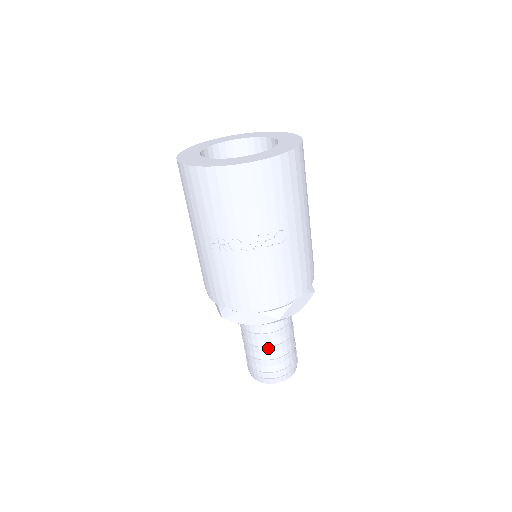
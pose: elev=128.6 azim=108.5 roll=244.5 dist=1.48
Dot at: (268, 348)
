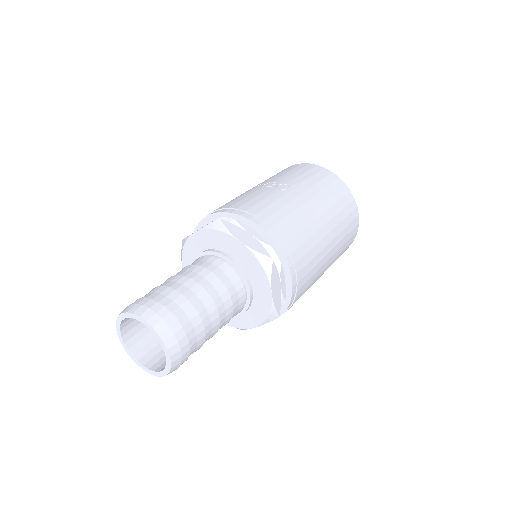
Dot at: (175, 276)
